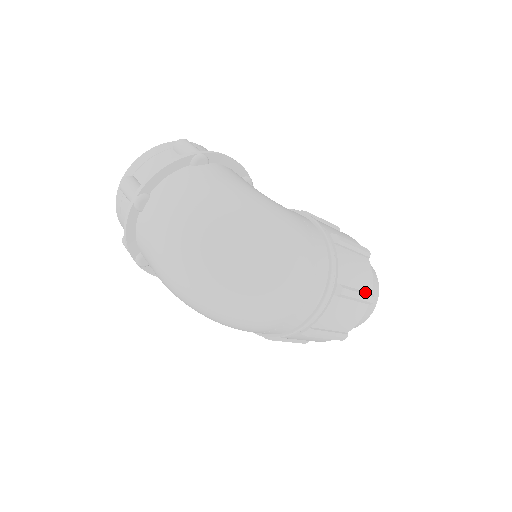
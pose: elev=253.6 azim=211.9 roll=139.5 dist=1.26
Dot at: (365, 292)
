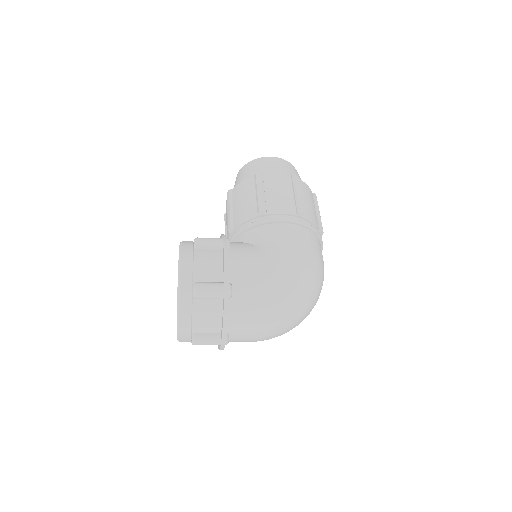
Dot at: (316, 203)
